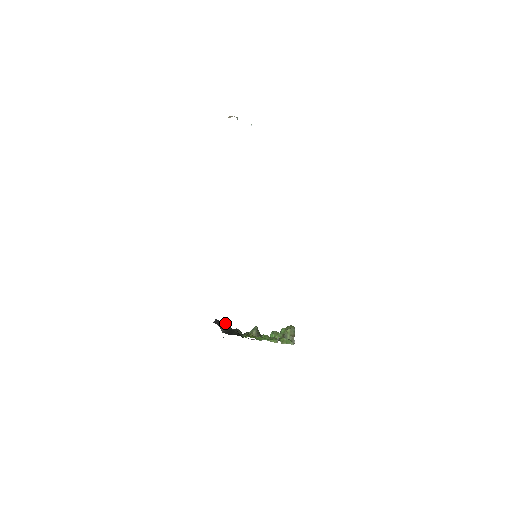
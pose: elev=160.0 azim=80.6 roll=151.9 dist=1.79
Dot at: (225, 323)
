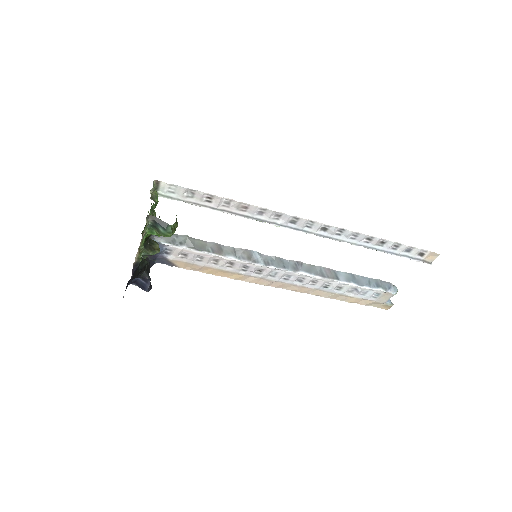
Dot at: (150, 280)
